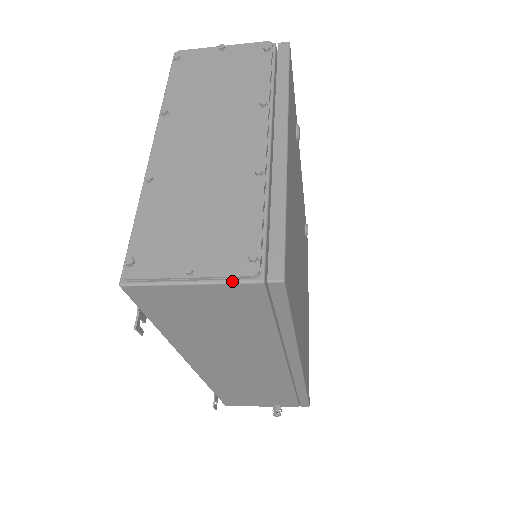
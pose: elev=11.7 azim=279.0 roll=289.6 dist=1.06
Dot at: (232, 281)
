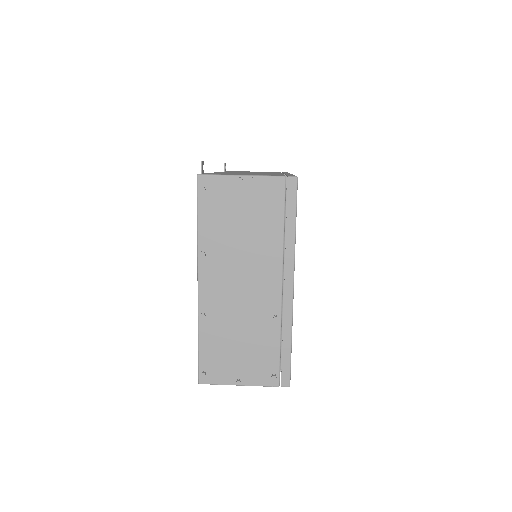
Dot at: occluded
